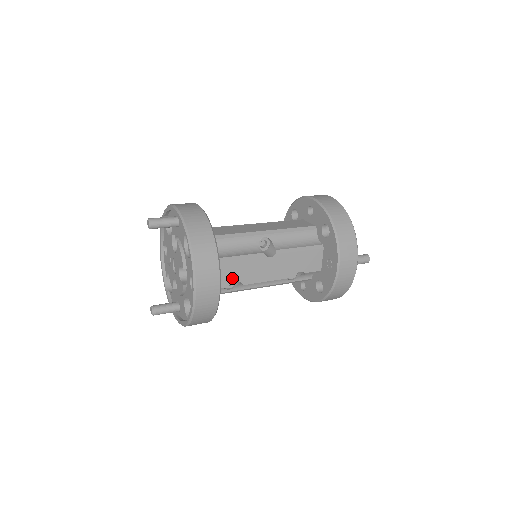
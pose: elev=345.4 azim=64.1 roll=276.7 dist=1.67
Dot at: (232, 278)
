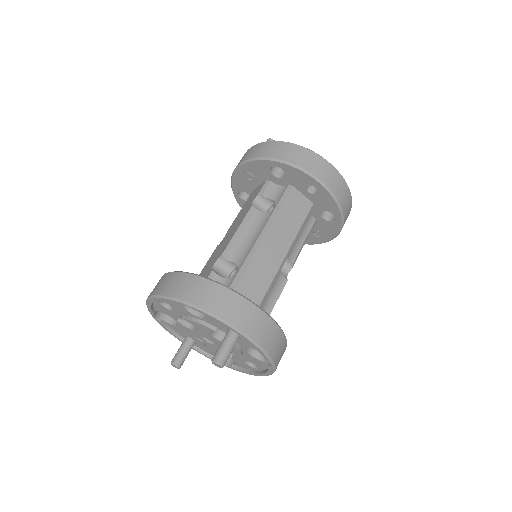
Dot at: occluded
